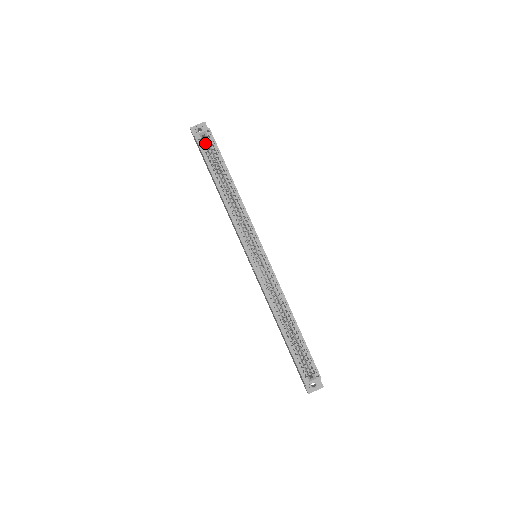
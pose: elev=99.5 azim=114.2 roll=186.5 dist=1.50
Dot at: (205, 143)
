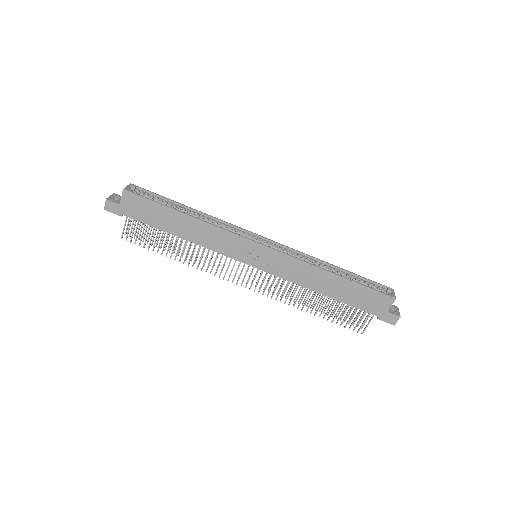
Dot at: occluded
